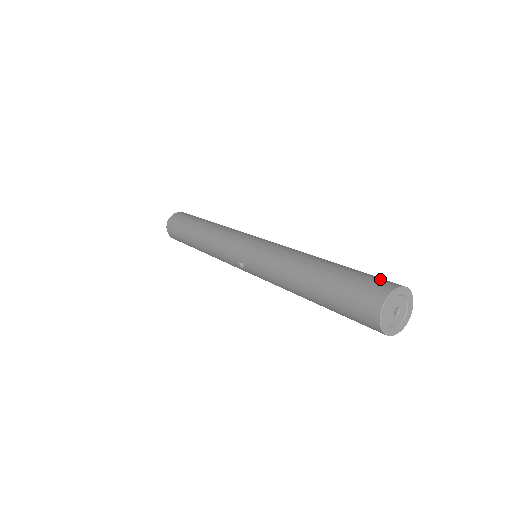
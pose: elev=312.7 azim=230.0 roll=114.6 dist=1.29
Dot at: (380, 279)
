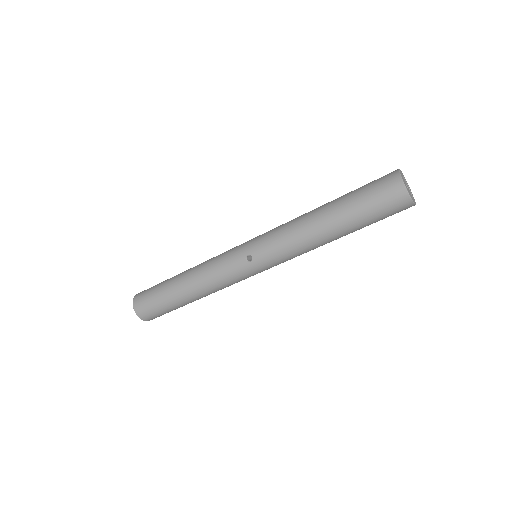
Dot at: occluded
